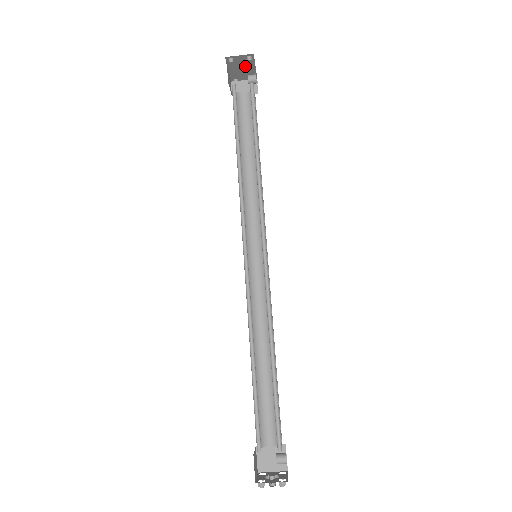
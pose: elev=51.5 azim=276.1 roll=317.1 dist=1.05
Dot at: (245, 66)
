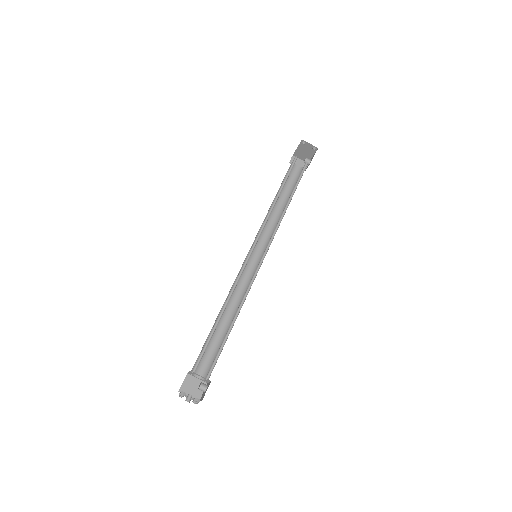
Dot at: (308, 152)
